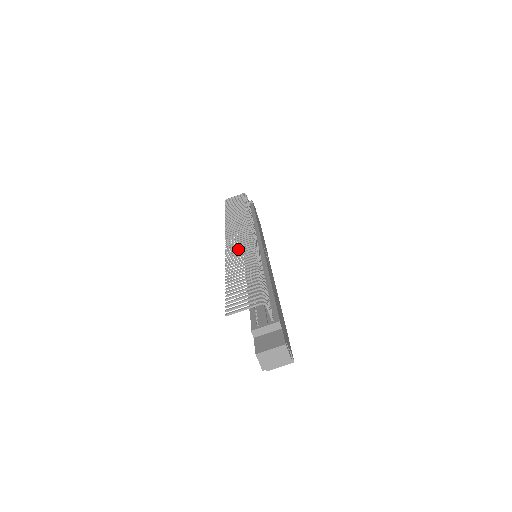
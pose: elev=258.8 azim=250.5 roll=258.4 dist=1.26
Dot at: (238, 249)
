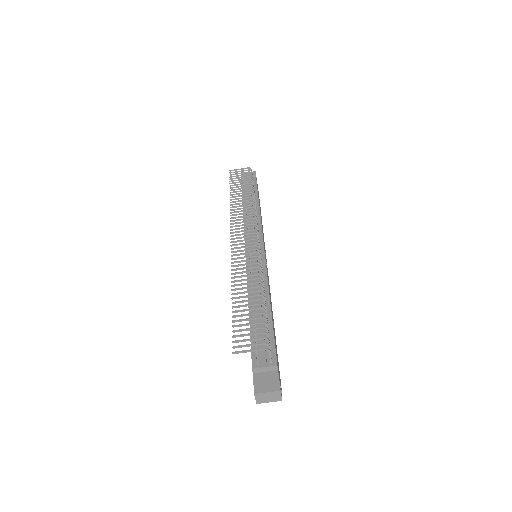
Dot at: (244, 261)
